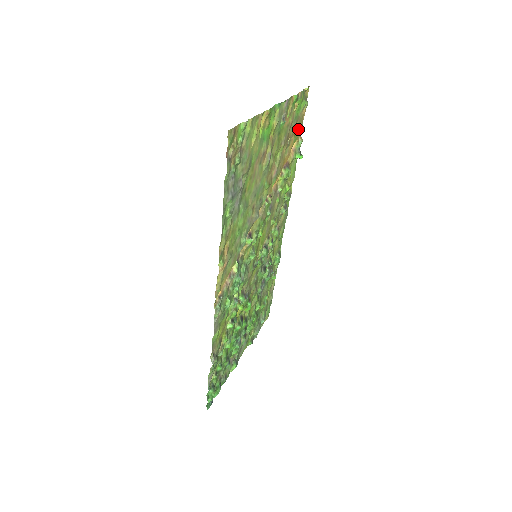
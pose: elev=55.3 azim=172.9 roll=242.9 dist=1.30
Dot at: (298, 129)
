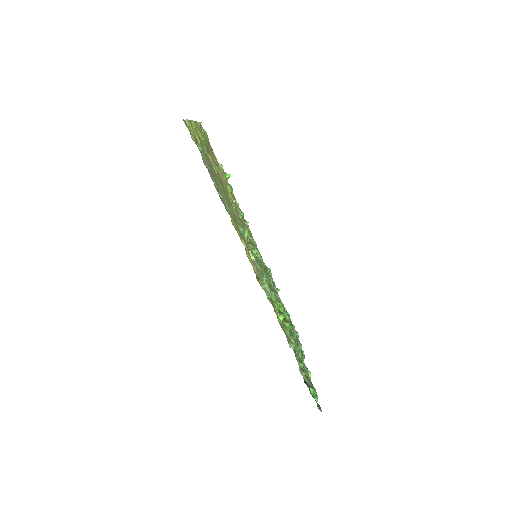
Dot at: occluded
